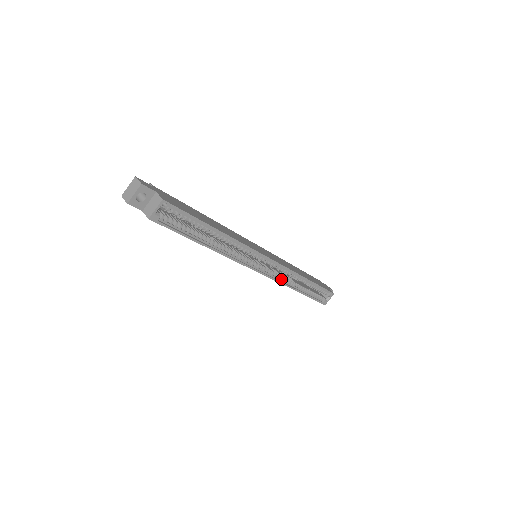
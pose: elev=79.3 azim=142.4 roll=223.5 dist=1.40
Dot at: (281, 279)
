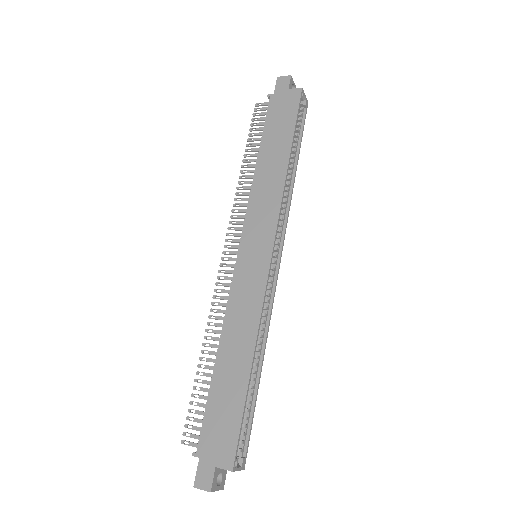
Dot at: (284, 210)
